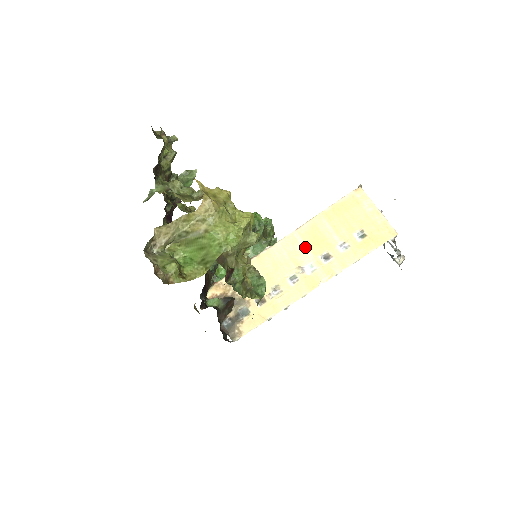
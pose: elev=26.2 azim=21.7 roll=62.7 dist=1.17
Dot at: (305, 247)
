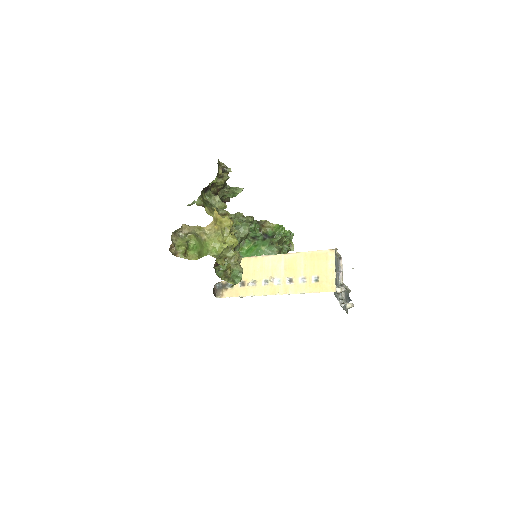
Dot at: (283, 267)
